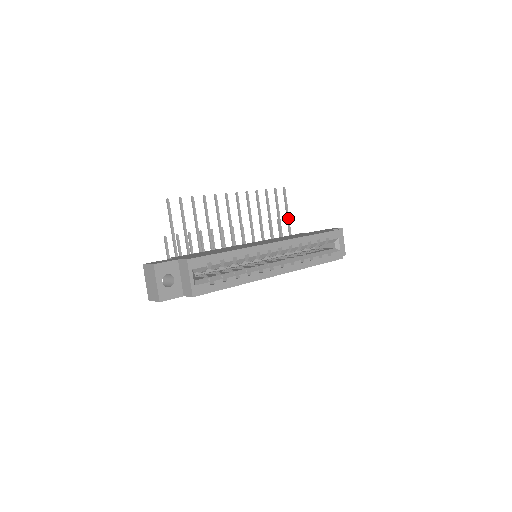
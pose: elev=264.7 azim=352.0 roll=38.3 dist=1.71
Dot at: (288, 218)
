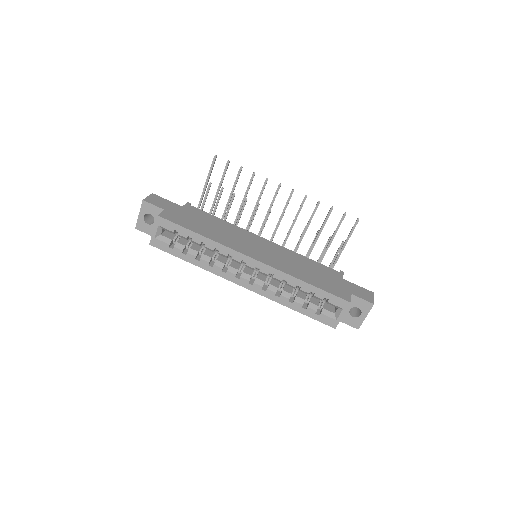
Dot at: (342, 249)
